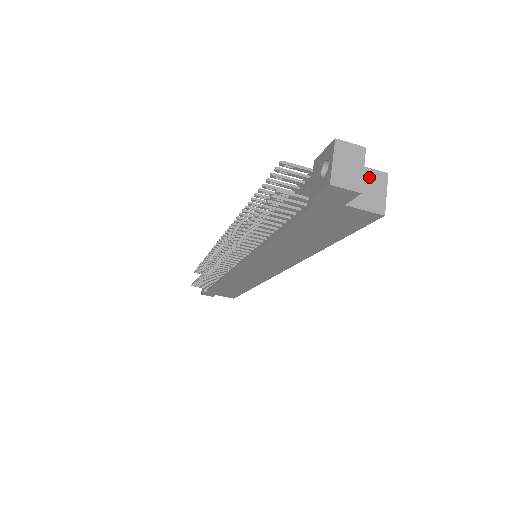
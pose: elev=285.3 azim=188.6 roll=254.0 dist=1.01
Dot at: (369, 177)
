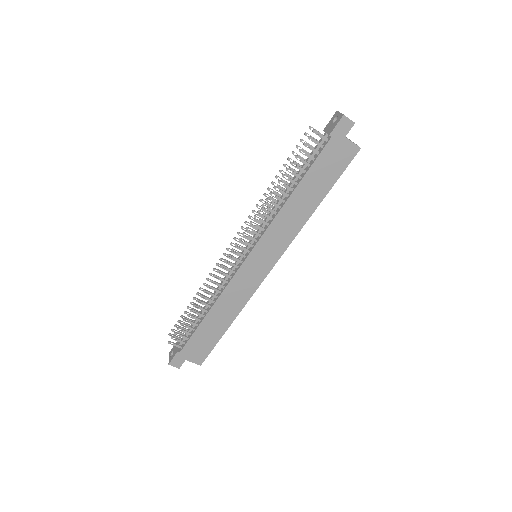
Dot at: occluded
